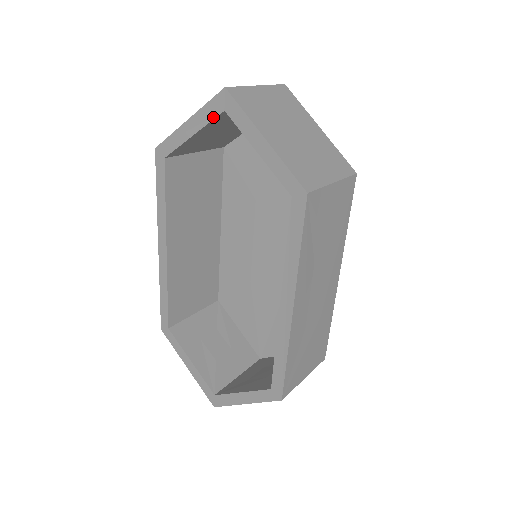
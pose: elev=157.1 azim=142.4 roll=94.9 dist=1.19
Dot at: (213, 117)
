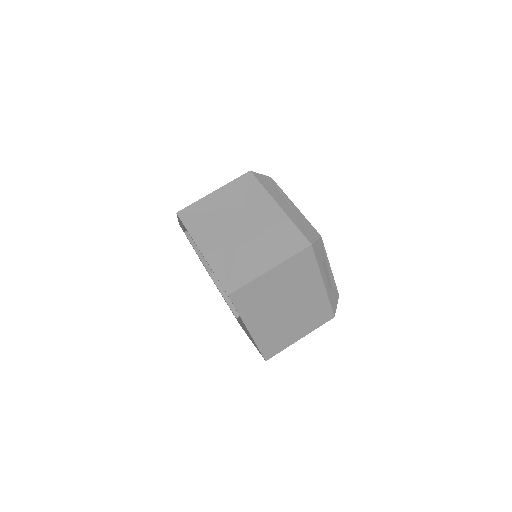
Dot at: occluded
